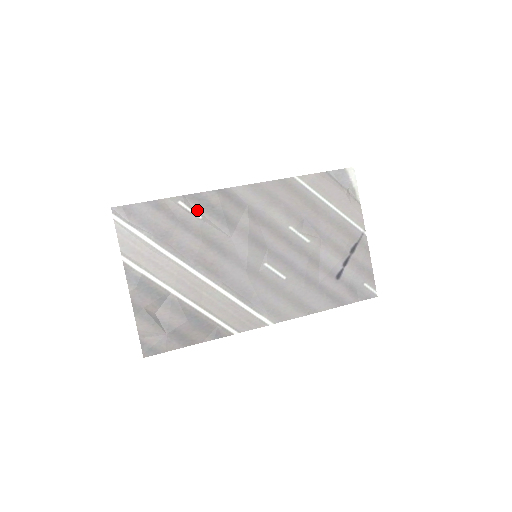
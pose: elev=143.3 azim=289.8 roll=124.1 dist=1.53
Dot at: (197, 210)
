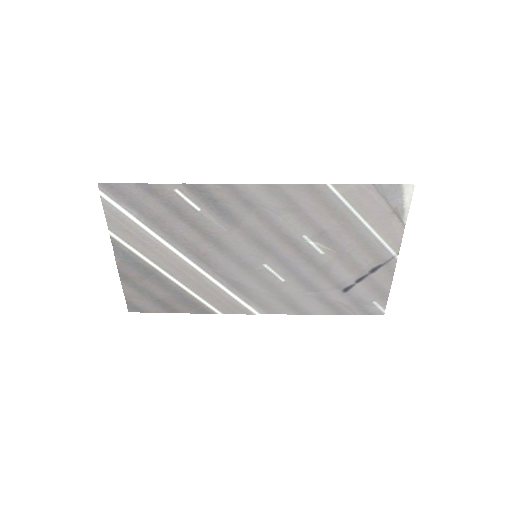
Dot at: (196, 201)
